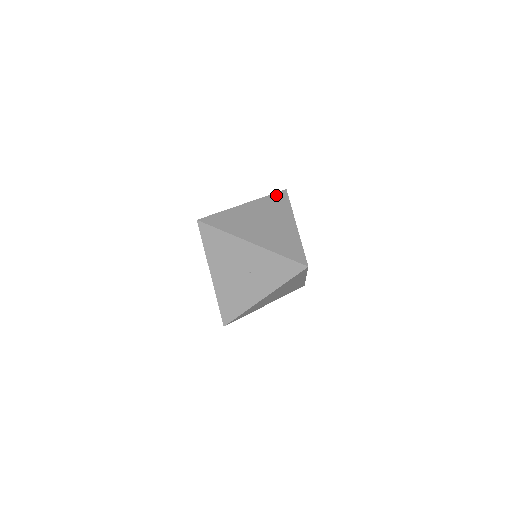
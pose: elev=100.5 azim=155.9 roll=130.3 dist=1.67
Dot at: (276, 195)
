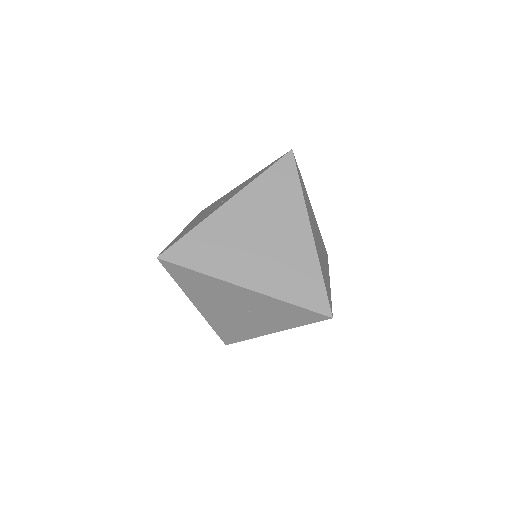
Dot at: (276, 168)
